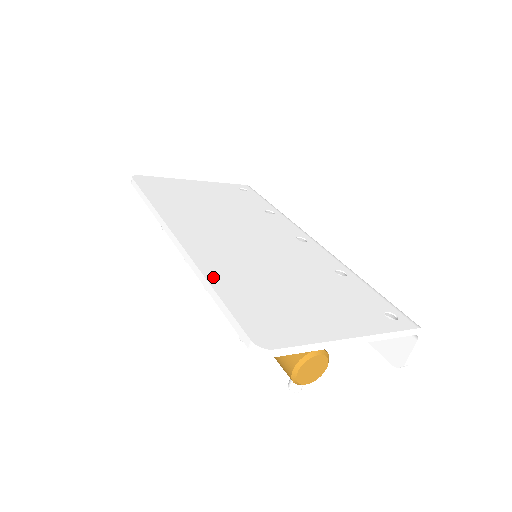
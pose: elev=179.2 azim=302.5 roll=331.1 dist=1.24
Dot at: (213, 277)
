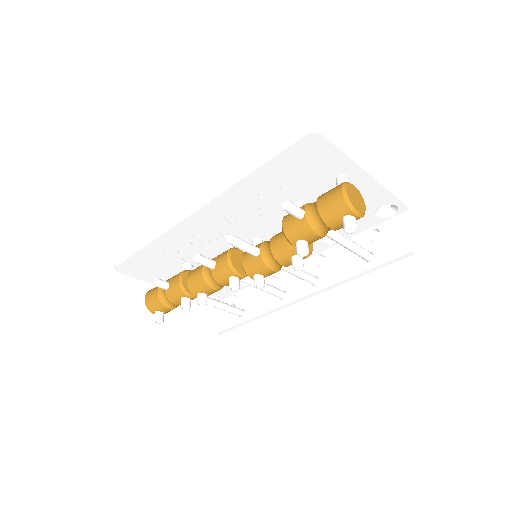
Dot at: occluded
